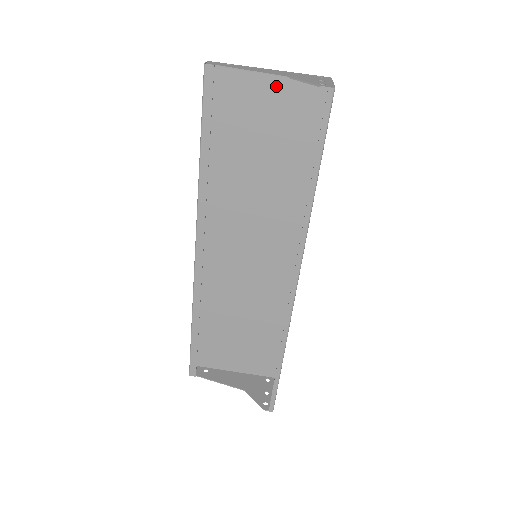
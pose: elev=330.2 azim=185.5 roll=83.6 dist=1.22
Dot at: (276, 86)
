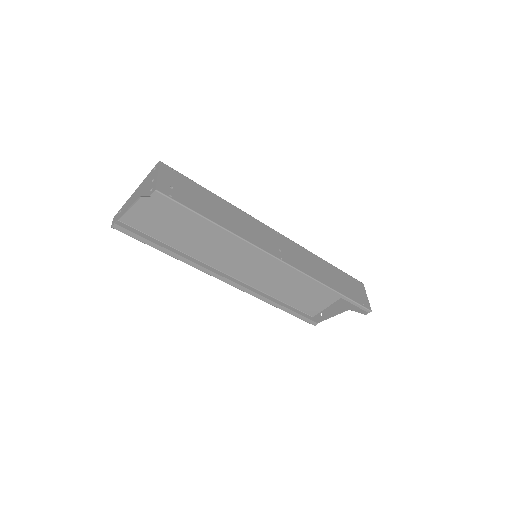
Dot at: occluded
